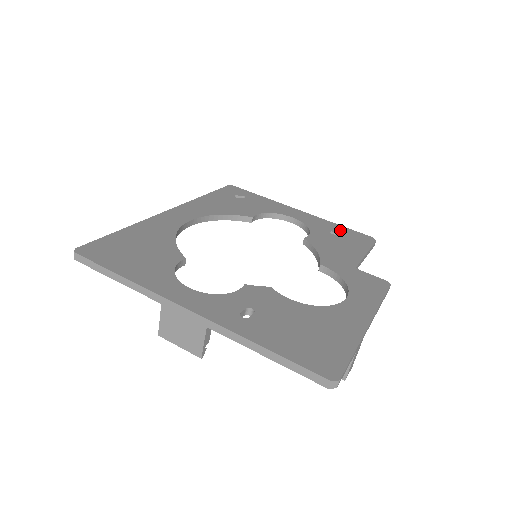
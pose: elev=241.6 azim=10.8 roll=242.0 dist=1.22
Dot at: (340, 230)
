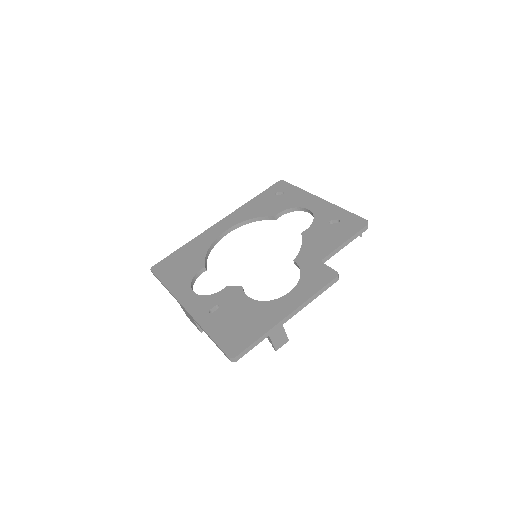
Dot at: (341, 217)
